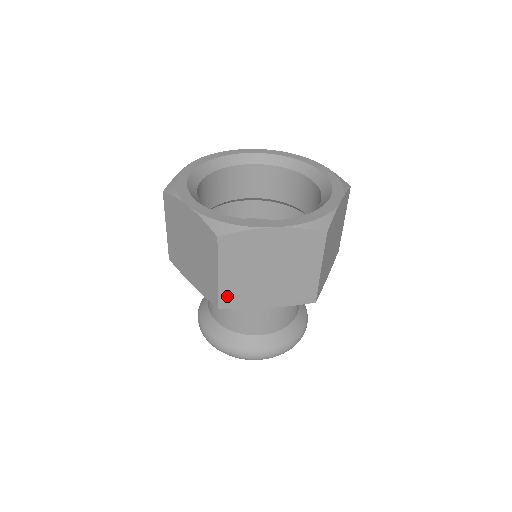
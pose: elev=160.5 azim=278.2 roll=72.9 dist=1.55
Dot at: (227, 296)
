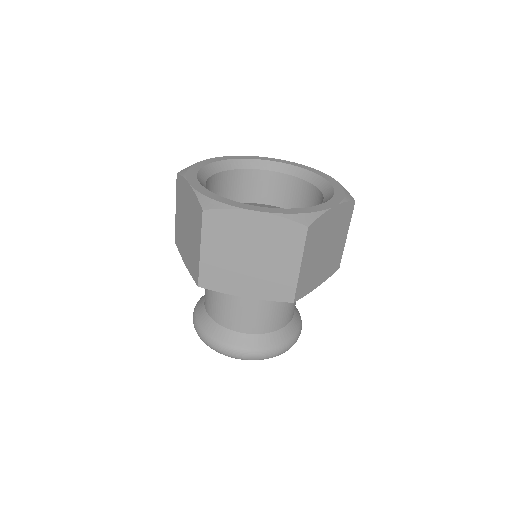
Dot at: (207, 275)
